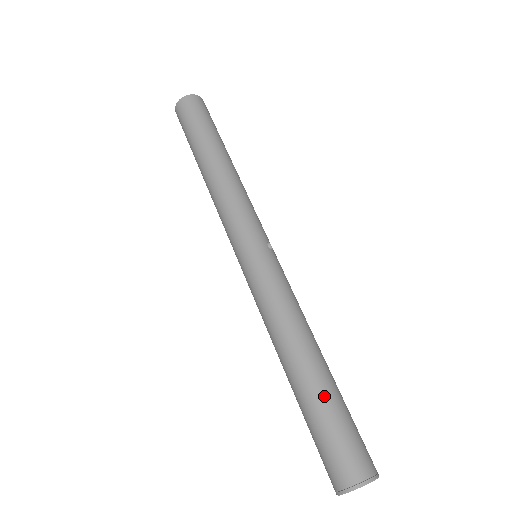
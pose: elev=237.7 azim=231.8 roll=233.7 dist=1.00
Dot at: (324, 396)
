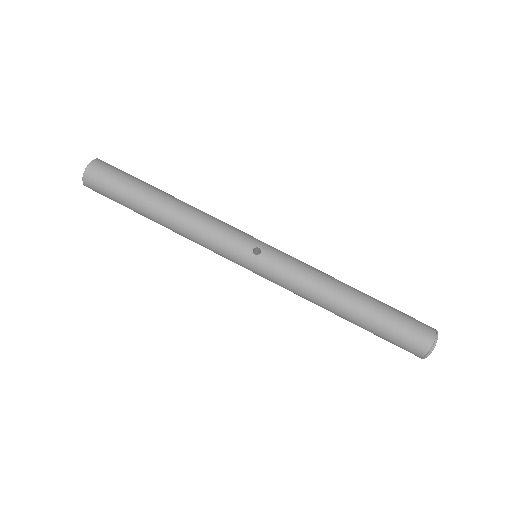
Dot at: (371, 326)
